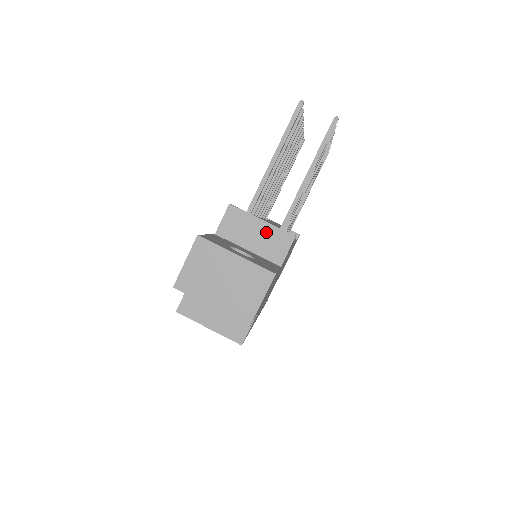
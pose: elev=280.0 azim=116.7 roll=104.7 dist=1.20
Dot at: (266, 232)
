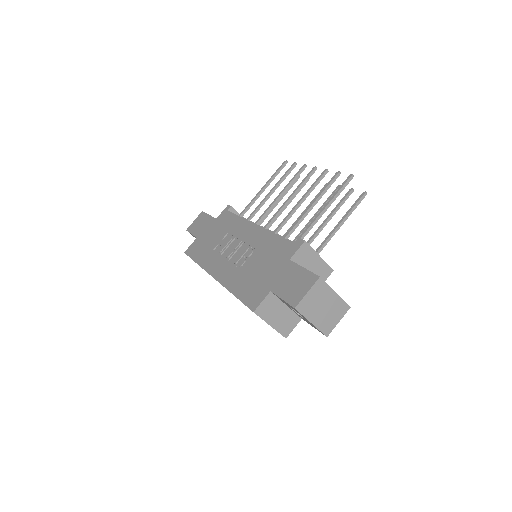
Dot at: (319, 265)
